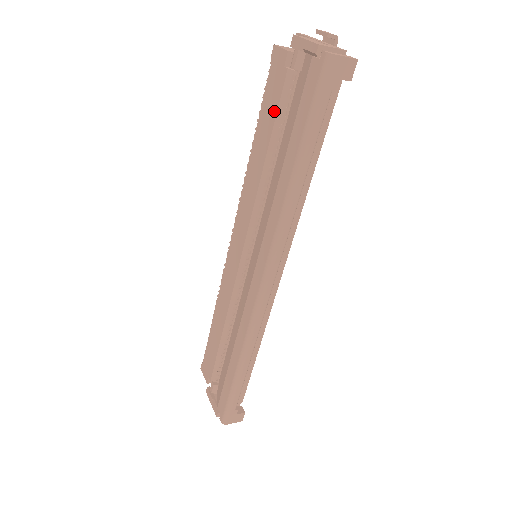
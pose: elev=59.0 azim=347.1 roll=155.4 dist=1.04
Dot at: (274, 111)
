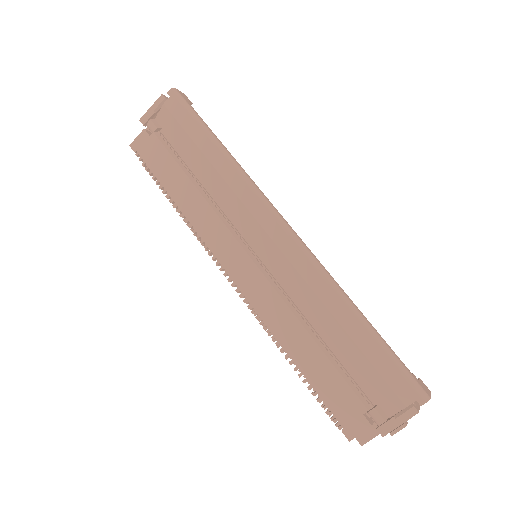
Dot at: (168, 157)
